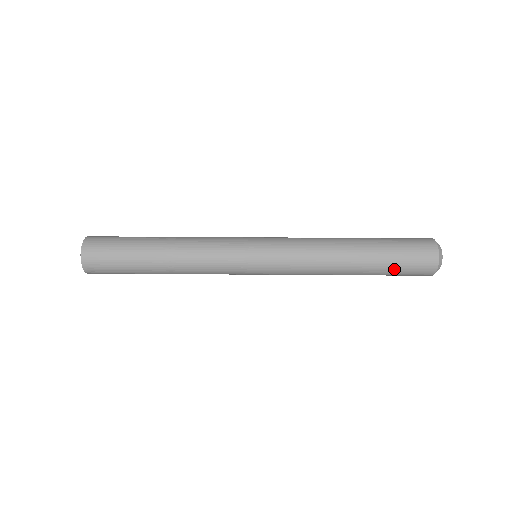
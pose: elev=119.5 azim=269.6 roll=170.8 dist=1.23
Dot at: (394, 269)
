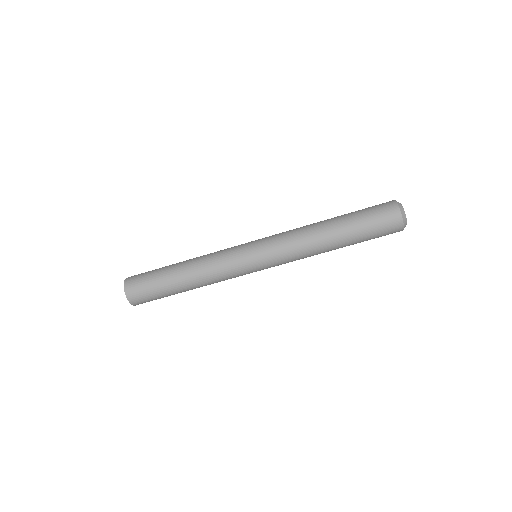
Dot at: (368, 238)
